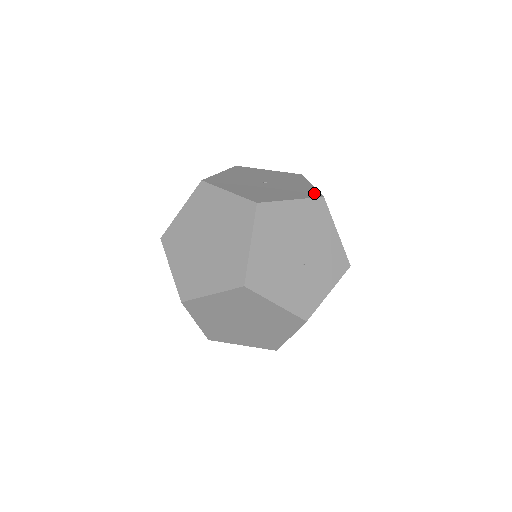
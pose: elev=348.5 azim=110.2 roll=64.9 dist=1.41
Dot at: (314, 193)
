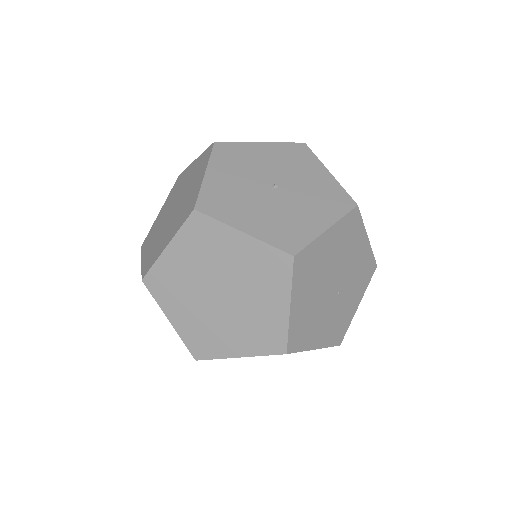
Dot at: (343, 198)
